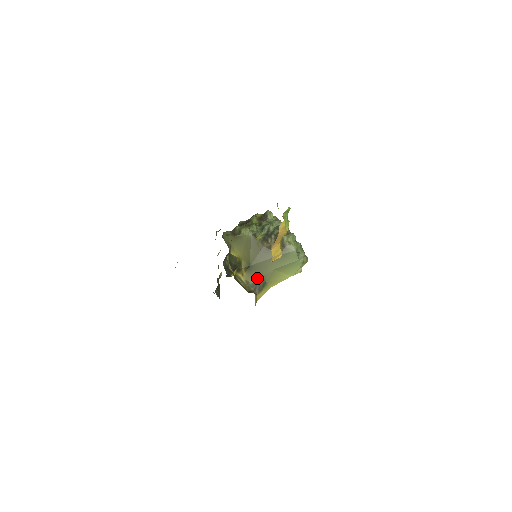
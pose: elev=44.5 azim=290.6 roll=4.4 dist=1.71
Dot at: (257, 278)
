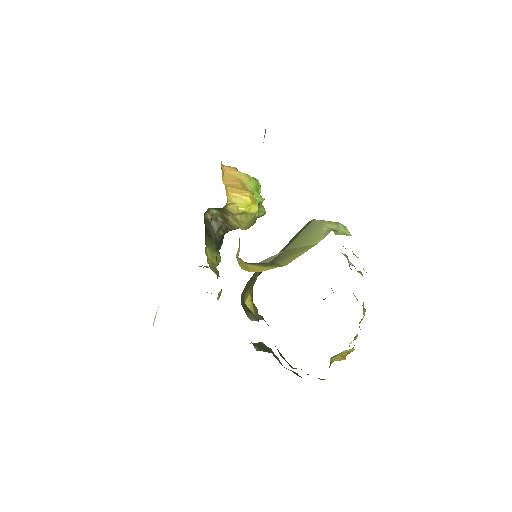
Dot at: occluded
